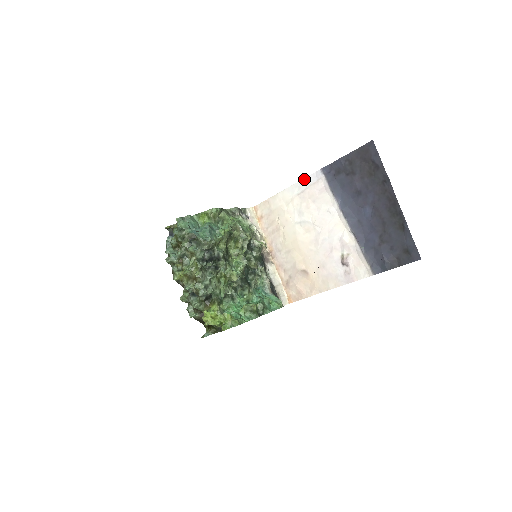
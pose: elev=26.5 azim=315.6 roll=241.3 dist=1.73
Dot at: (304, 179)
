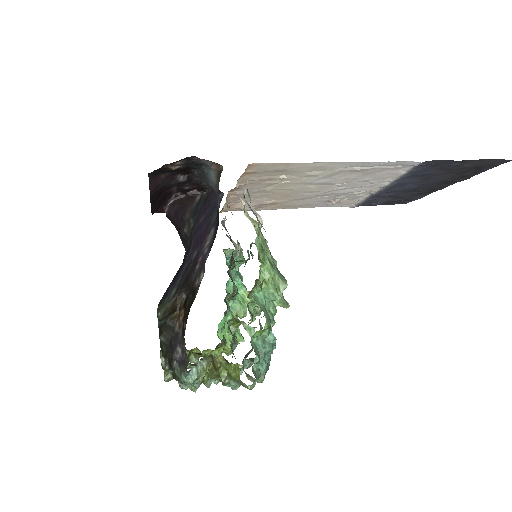
Dot at: (384, 162)
